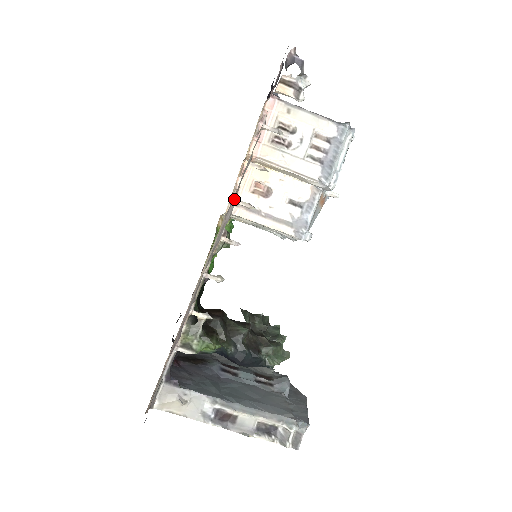
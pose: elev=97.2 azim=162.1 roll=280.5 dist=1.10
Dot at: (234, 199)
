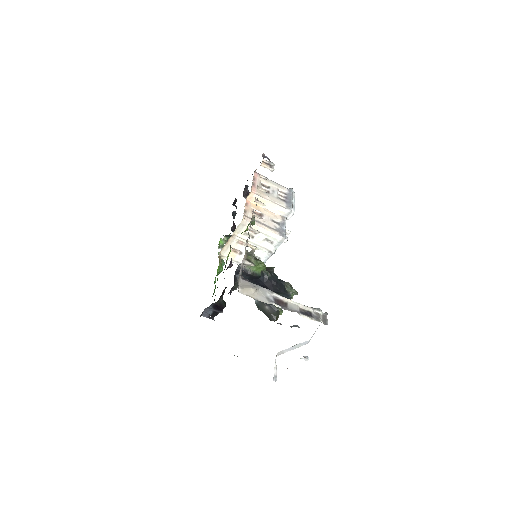
Dot at: occluded
